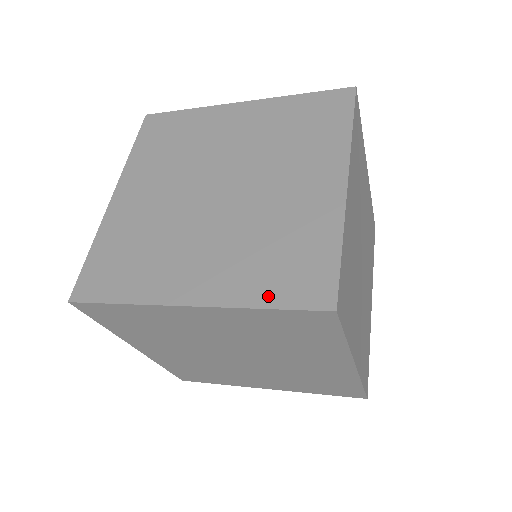
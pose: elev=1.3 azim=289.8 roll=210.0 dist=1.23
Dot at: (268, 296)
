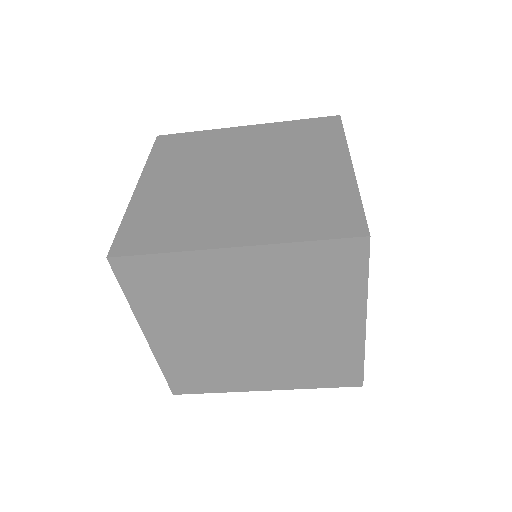
Dot at: (308, 233)
